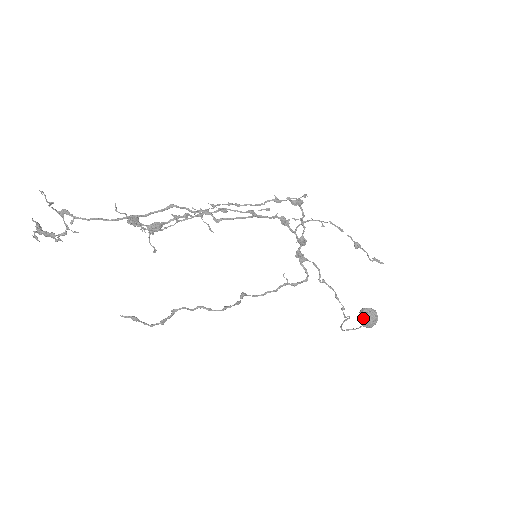
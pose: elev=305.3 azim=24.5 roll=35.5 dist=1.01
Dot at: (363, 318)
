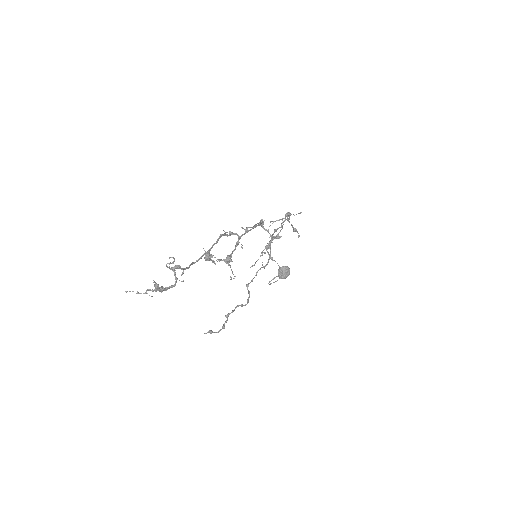
Dot at: (283, 274)
